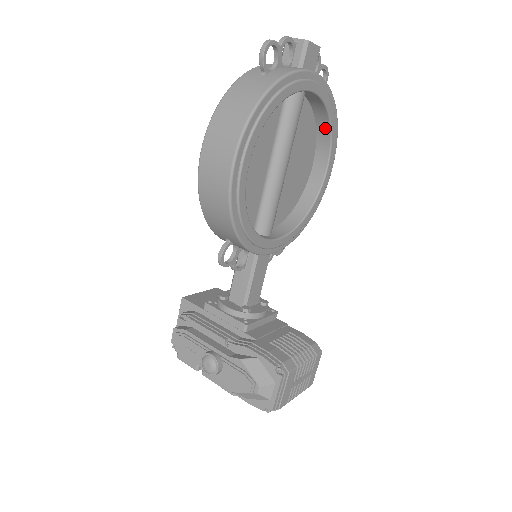
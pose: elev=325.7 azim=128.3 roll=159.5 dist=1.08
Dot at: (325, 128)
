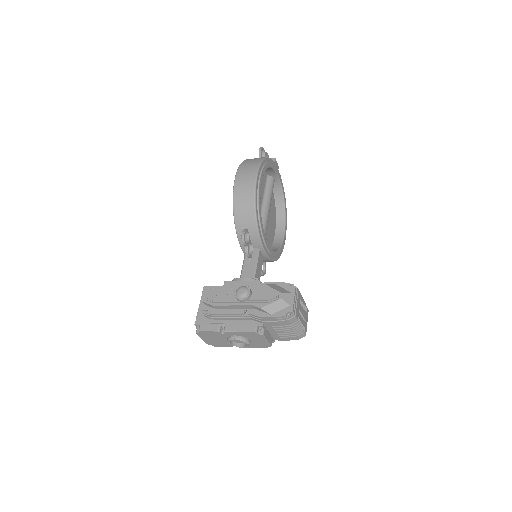
Dot at: (281, 210)
